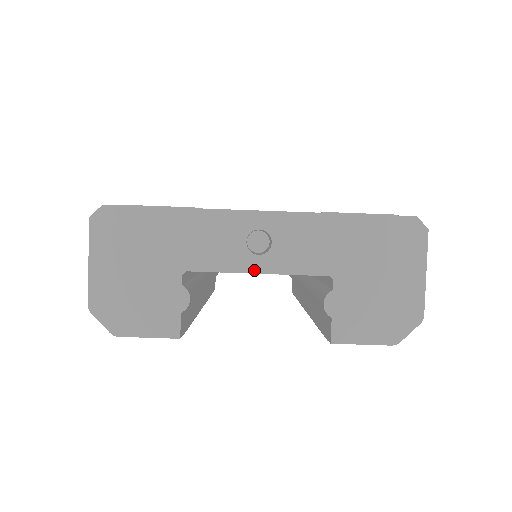
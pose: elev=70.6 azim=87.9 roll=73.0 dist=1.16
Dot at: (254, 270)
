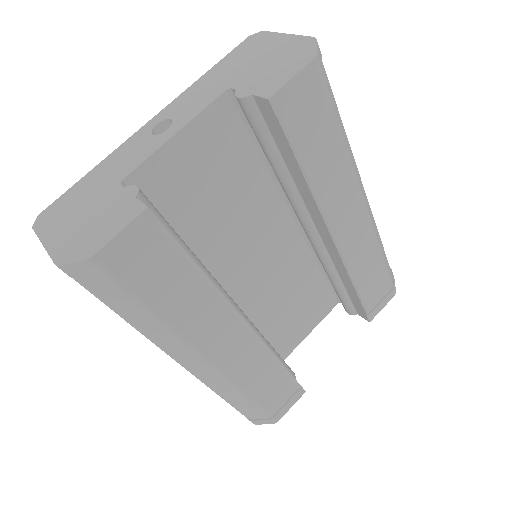
Dot at: (171, 136)
